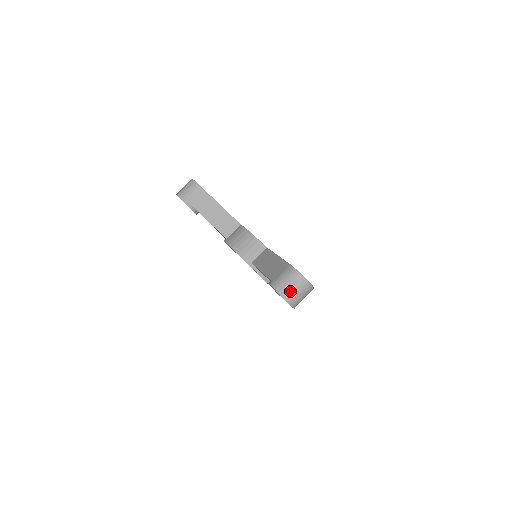
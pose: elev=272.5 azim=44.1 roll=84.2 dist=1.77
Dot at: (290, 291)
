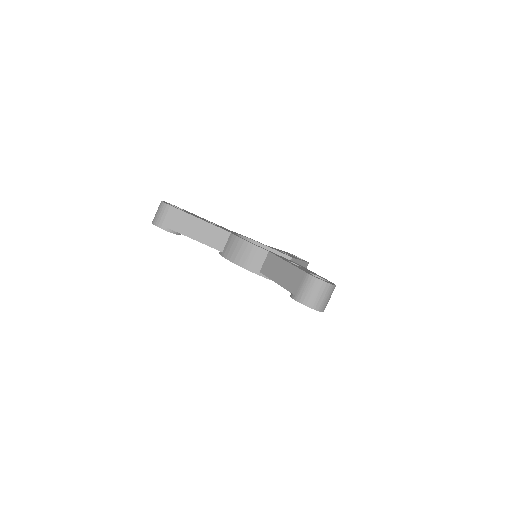
Dot at: (317, 300)
